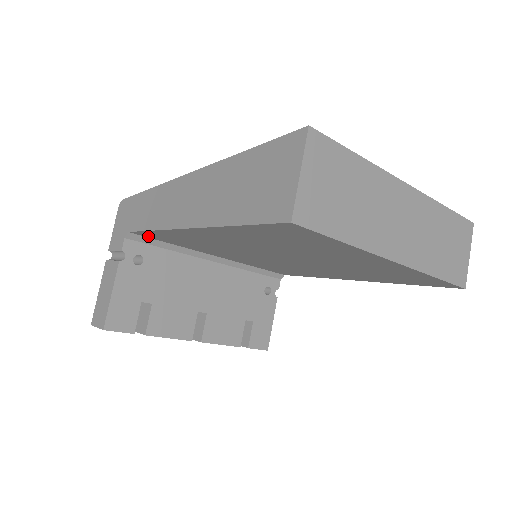
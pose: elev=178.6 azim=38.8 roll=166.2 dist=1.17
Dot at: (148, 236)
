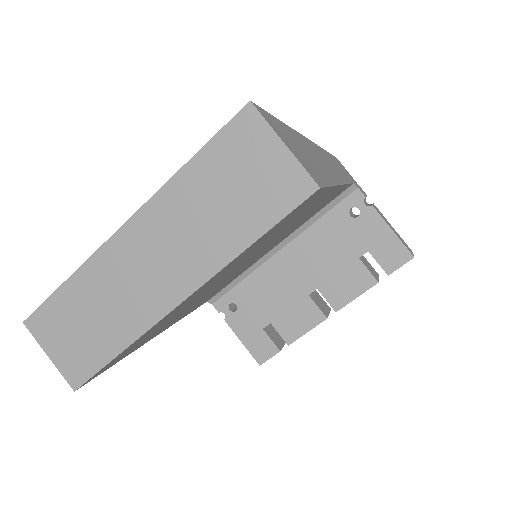
Dot at: occluded
